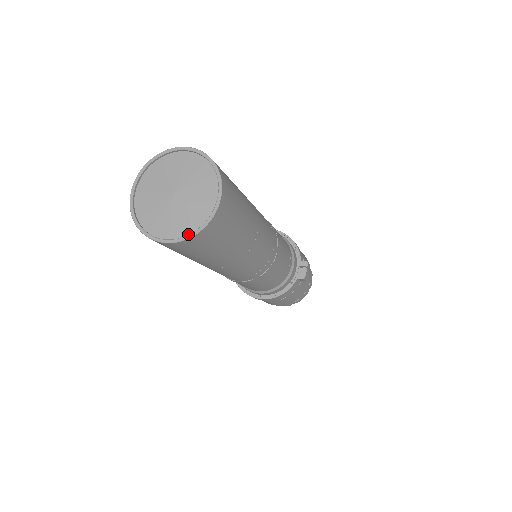
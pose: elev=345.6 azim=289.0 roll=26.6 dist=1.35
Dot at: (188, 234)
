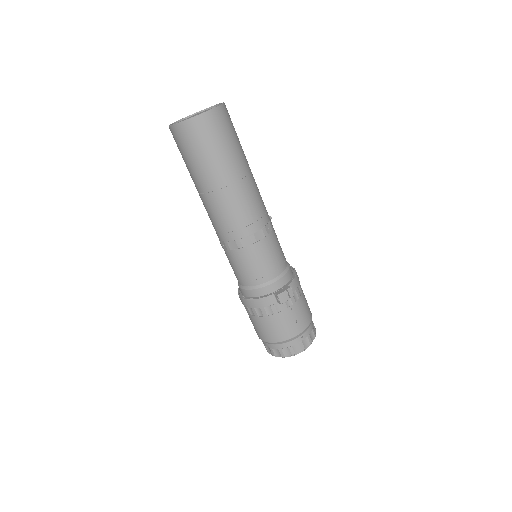
Dot at: (181, 123)
